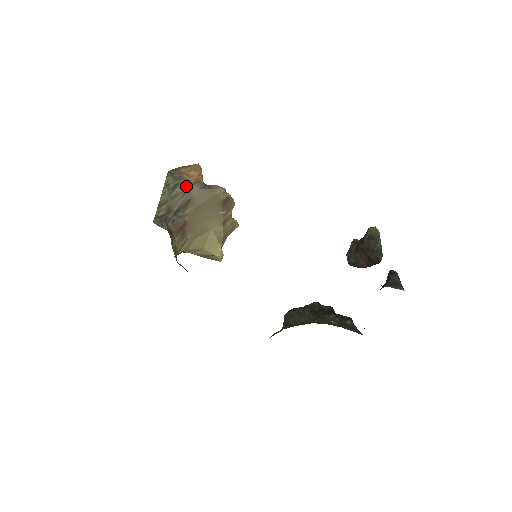
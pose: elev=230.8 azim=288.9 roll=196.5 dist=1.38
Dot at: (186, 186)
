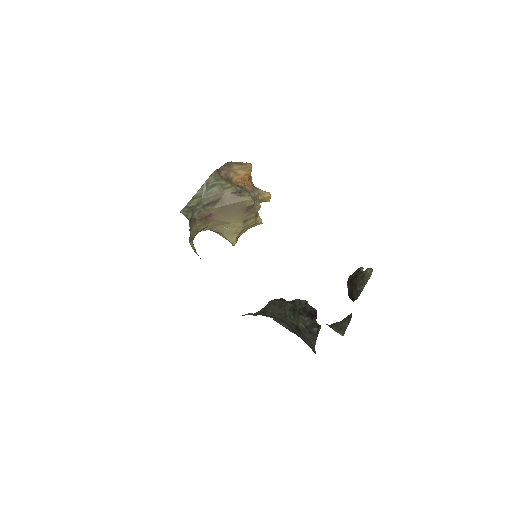
Dot at: (222, 188)
